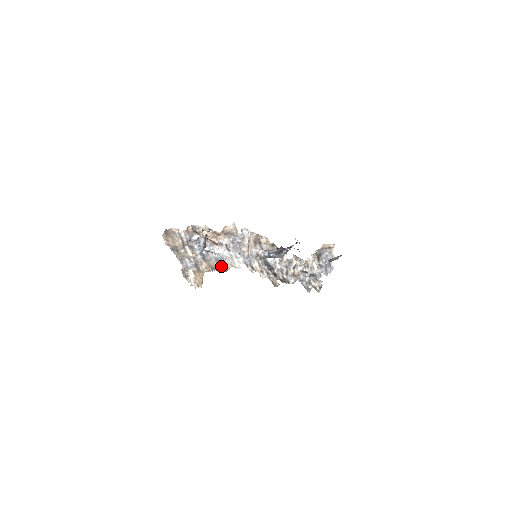
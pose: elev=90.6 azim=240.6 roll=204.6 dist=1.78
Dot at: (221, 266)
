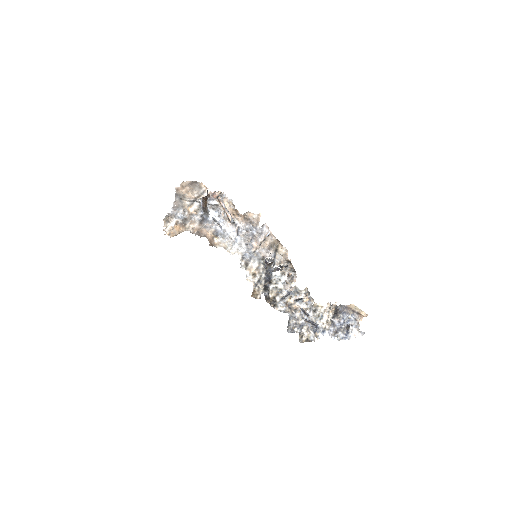
Dot at: (213, 239)
